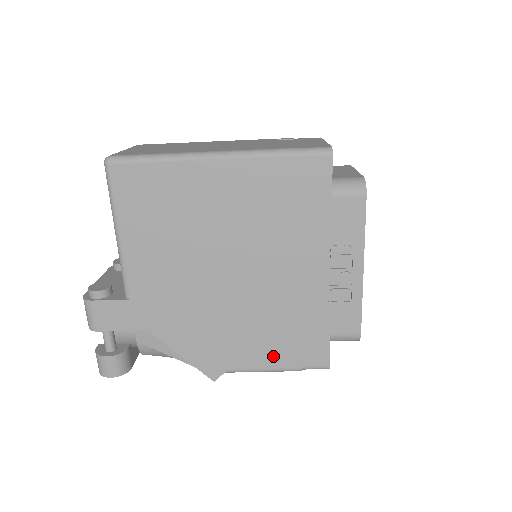
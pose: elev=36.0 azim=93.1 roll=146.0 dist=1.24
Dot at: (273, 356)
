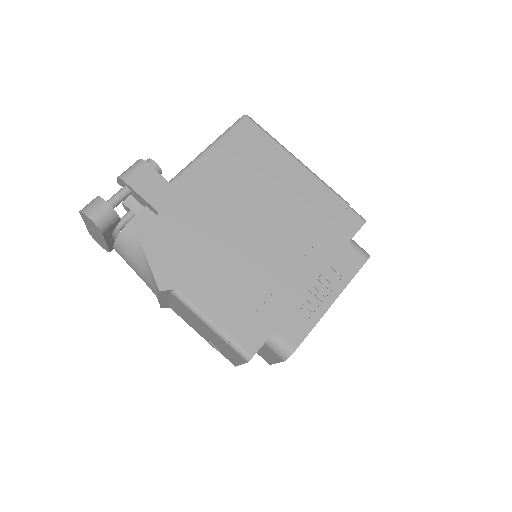
Dot at: (222, 310)
